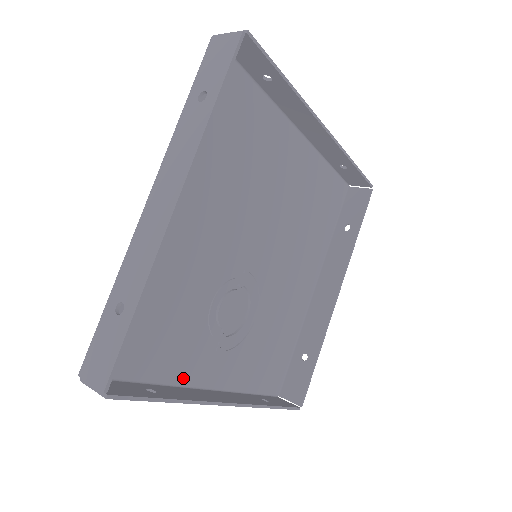
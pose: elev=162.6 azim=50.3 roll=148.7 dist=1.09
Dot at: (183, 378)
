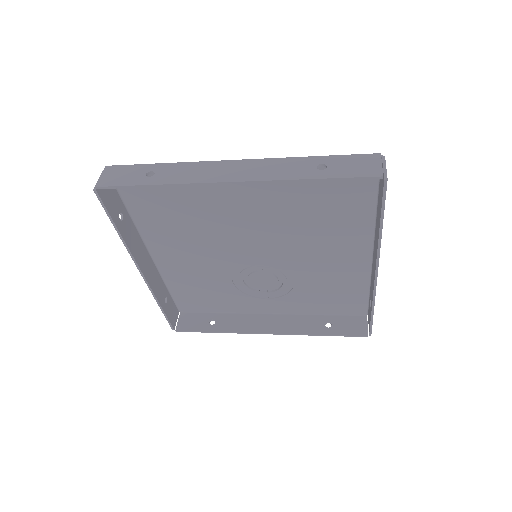
Dot at: (246, 310)
